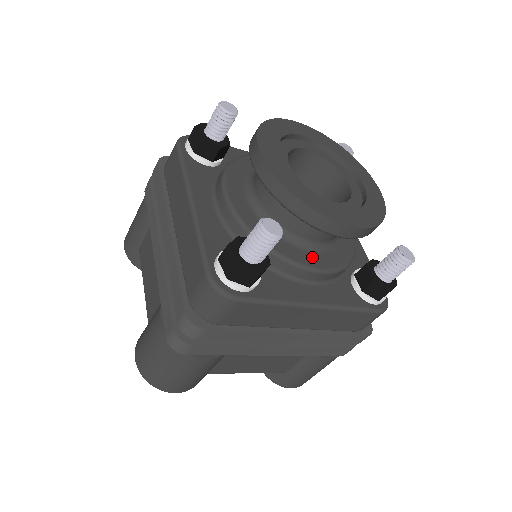
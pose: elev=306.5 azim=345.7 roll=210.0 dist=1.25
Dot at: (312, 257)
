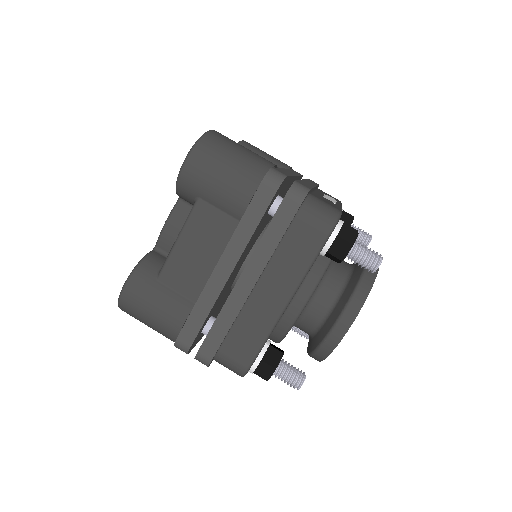
Dot at: occluded
